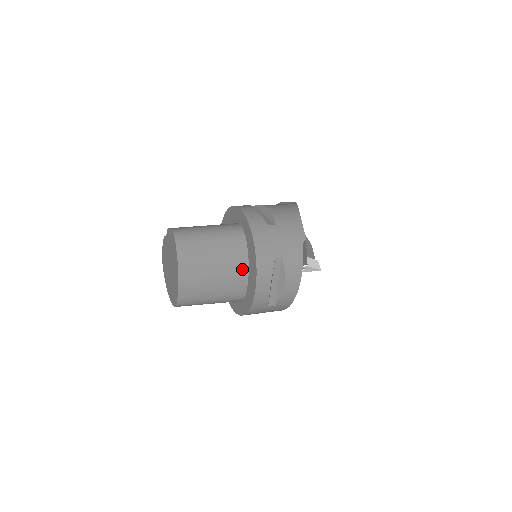
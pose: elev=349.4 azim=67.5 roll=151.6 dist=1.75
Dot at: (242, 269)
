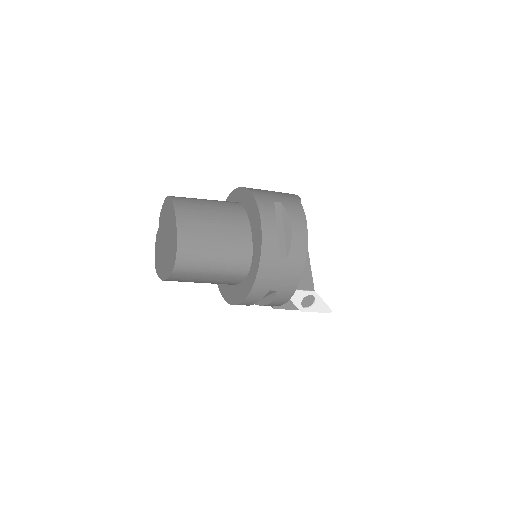
Dot at: (243, 222)
